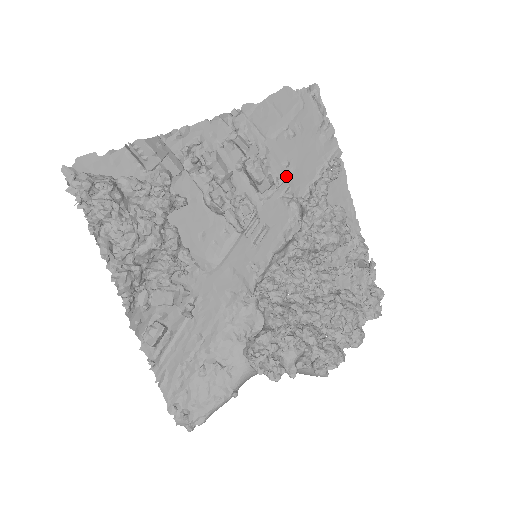
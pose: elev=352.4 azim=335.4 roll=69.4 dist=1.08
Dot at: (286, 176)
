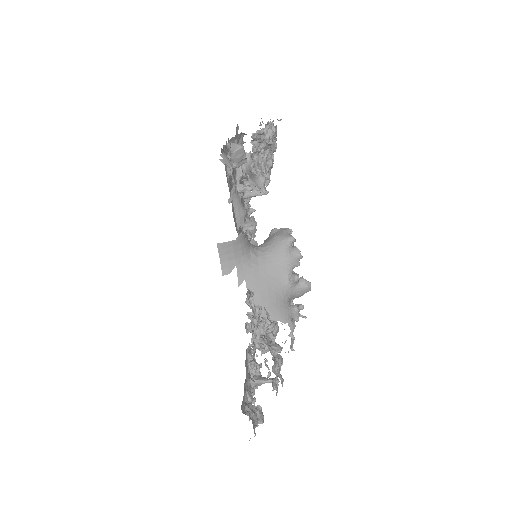
Dot at: occluded
